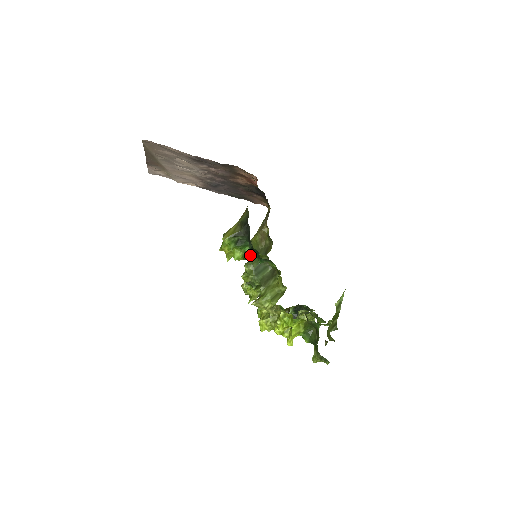
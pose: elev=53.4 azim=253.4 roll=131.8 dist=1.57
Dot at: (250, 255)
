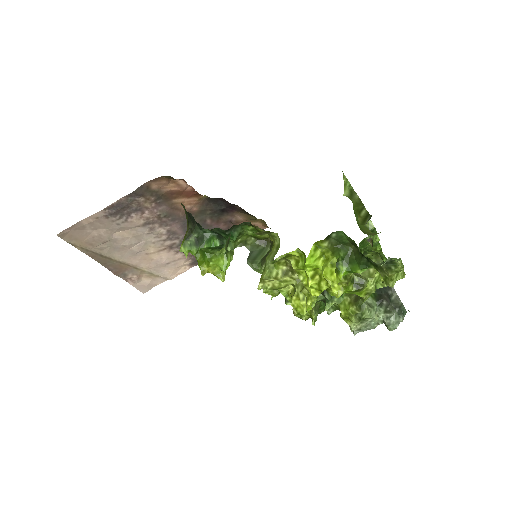
Dot at: (228, 248)
